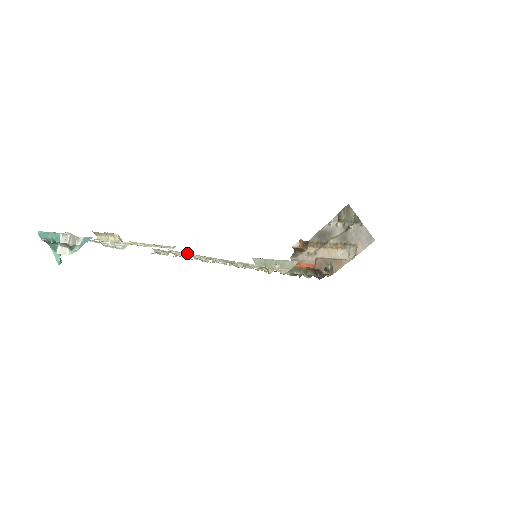
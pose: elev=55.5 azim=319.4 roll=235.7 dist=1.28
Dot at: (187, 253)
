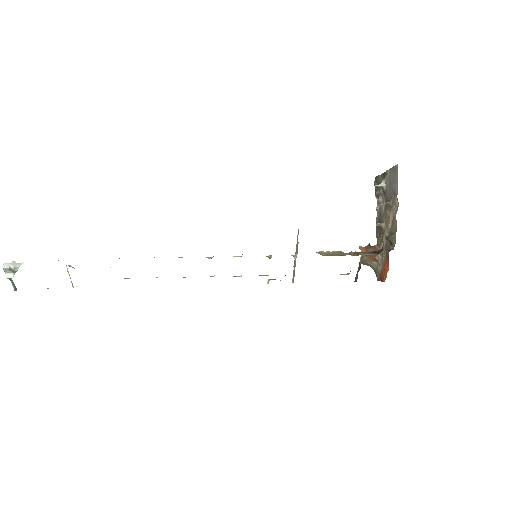
Dot at: occluded
